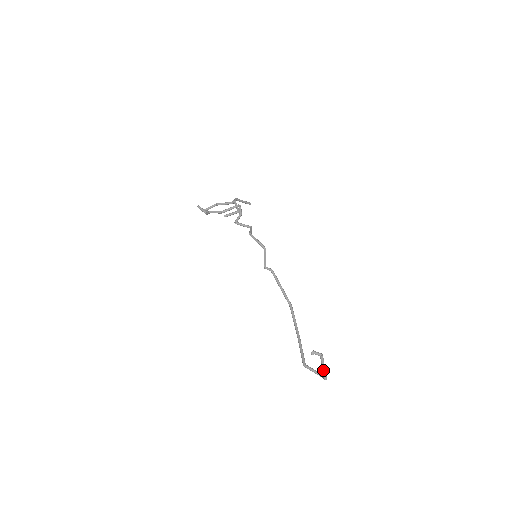
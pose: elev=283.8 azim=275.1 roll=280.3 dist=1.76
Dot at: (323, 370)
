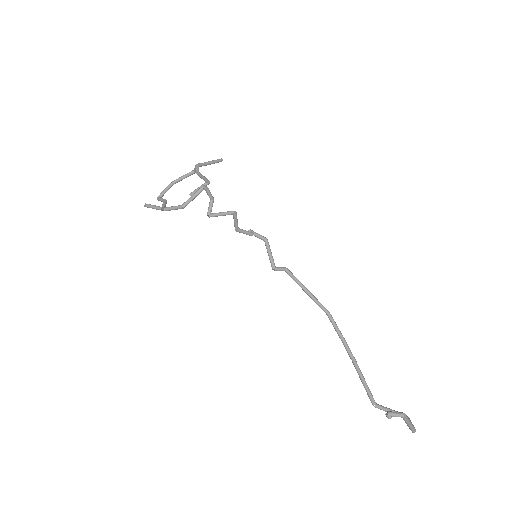
Dot at: (409, 427)
